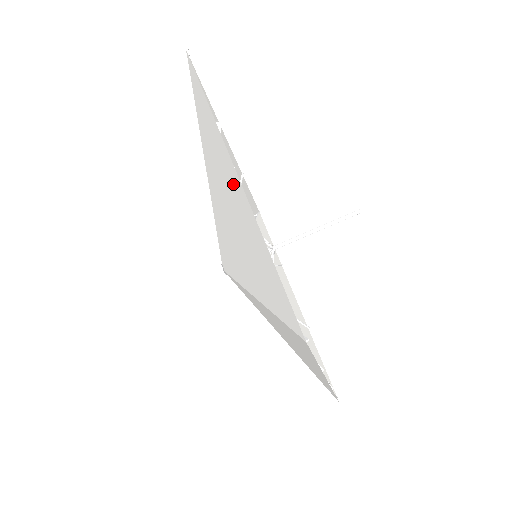
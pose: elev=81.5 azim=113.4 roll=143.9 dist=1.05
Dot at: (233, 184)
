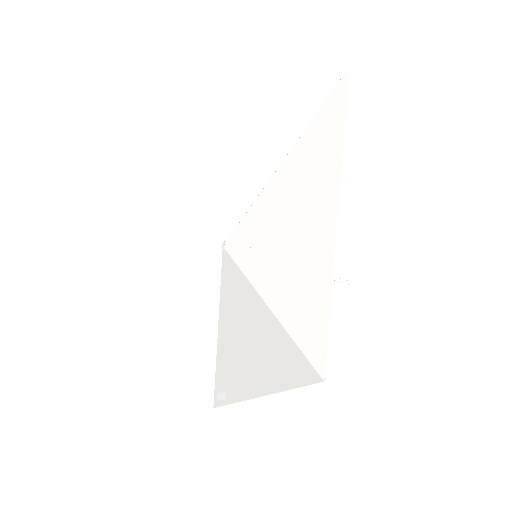
Dot at: (322, 207)
